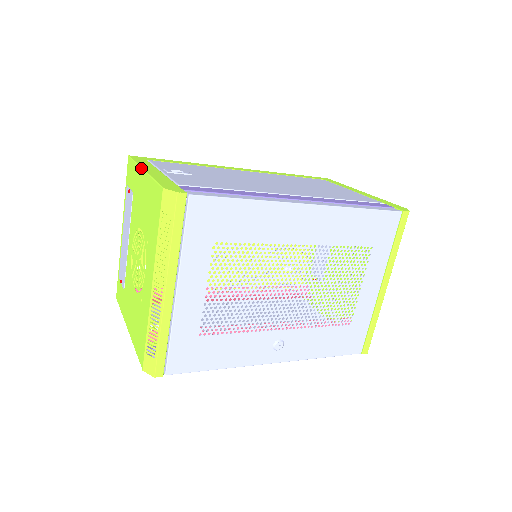
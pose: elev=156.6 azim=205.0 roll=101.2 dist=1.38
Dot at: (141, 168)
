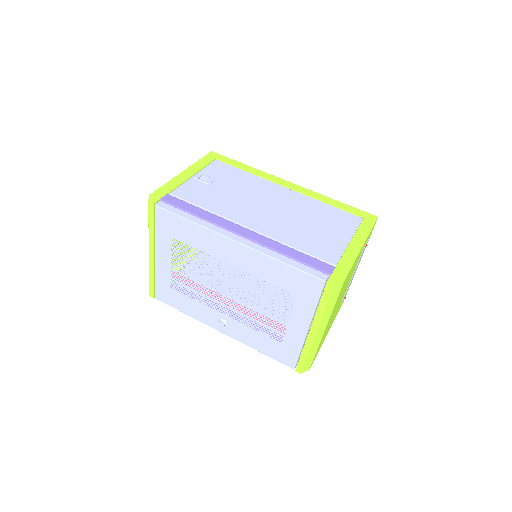
Dot at: (185, 169)
